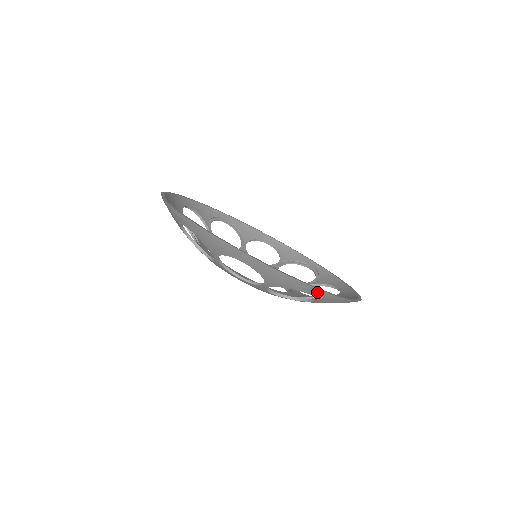
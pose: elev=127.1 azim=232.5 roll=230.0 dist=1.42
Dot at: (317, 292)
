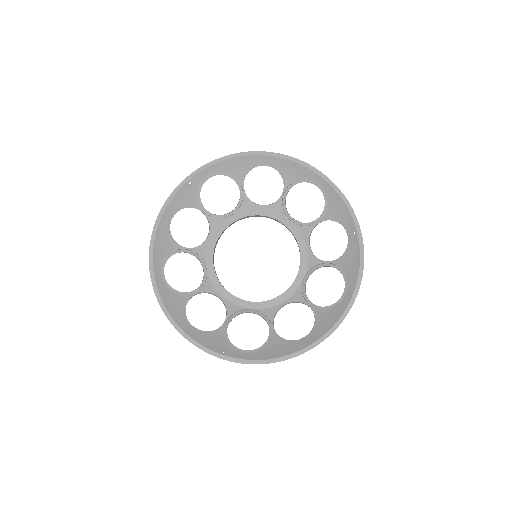
Dot at: (186, 332)
